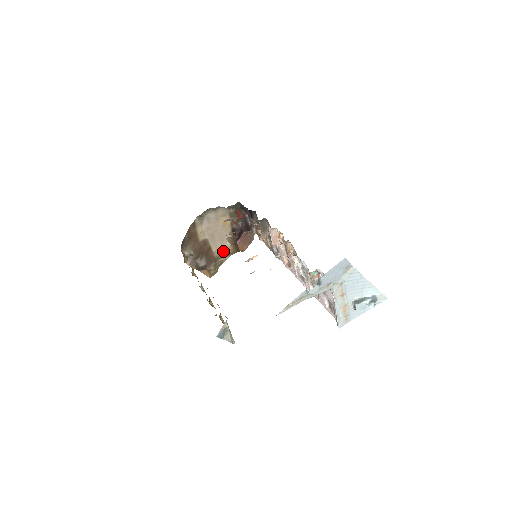
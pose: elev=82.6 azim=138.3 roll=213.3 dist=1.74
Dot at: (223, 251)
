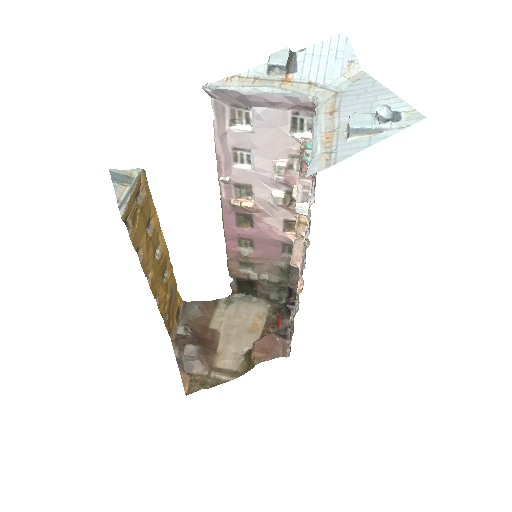
Dot at: (230, 366)
